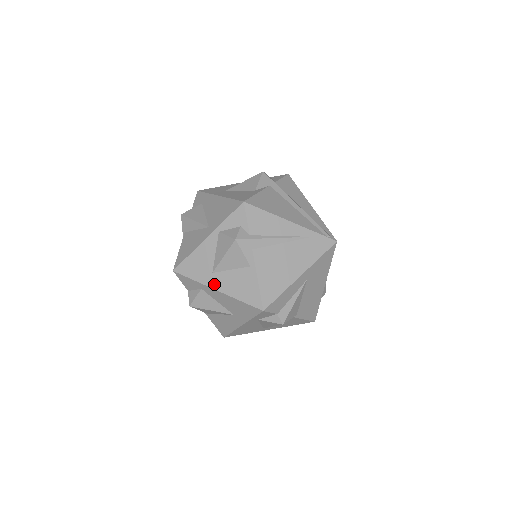
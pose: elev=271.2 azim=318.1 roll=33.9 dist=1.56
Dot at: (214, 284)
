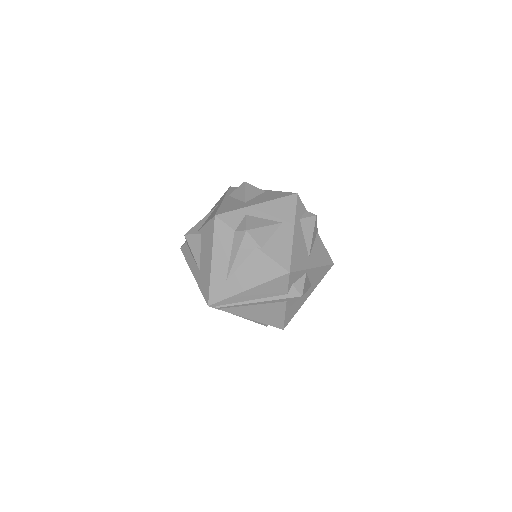
Dot at: (253, 204)
